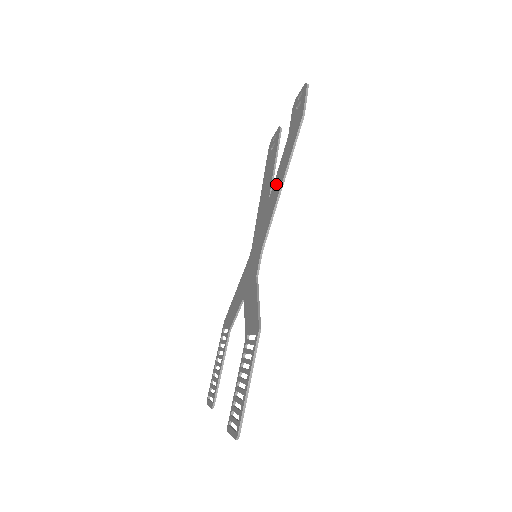
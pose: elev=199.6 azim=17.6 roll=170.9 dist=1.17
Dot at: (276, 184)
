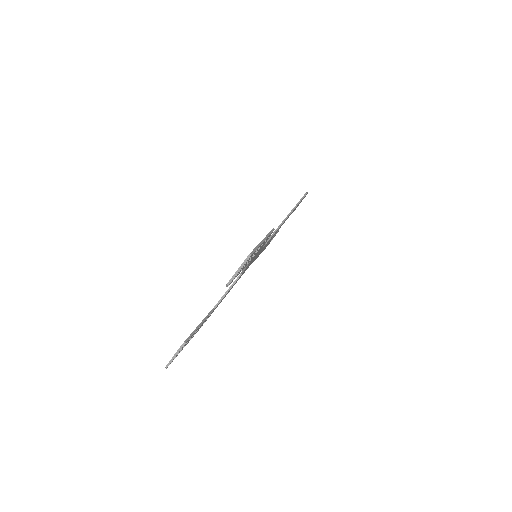
Dot at: occluded
